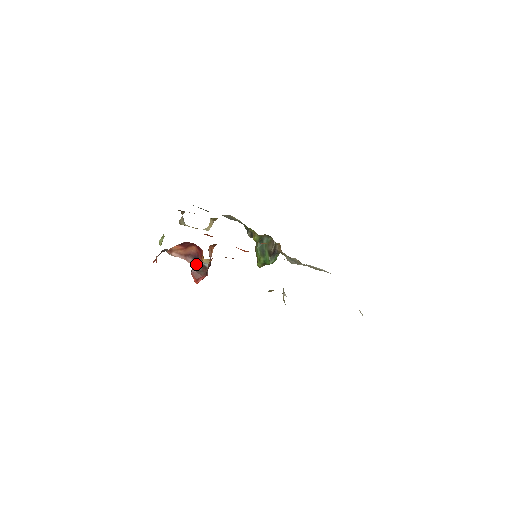
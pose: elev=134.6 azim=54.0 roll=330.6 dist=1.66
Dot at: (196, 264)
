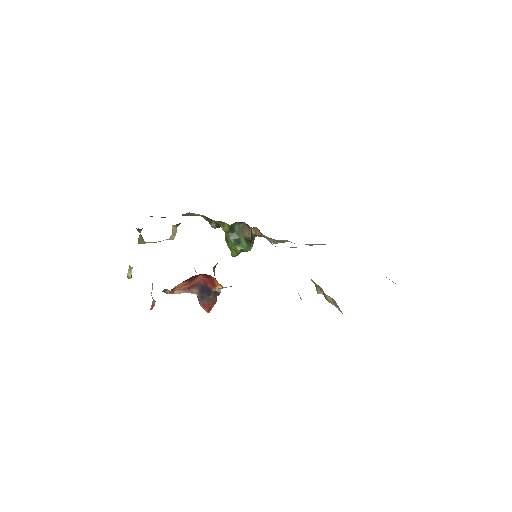
Dot at: (205, 293)
